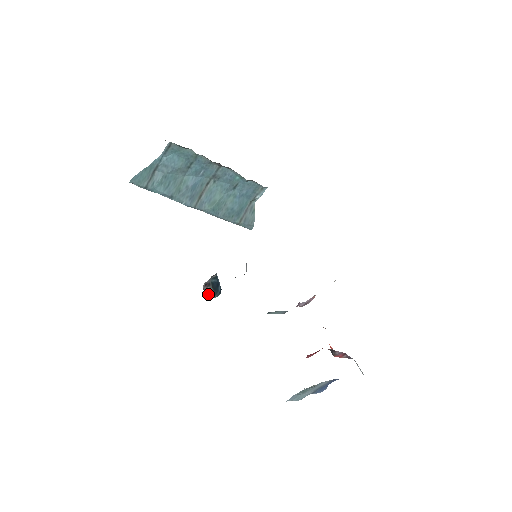
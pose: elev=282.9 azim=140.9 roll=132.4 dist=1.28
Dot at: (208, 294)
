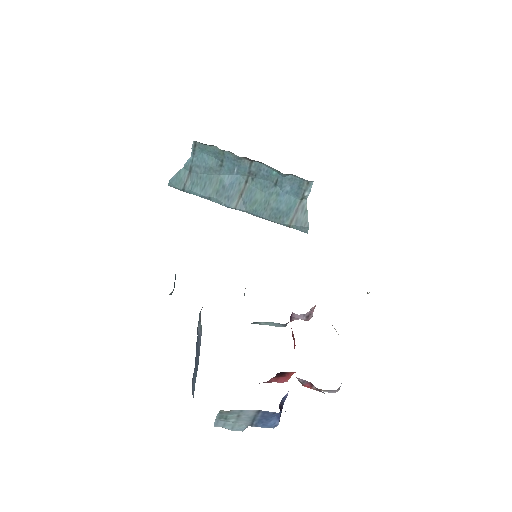
Dot at: occluded
